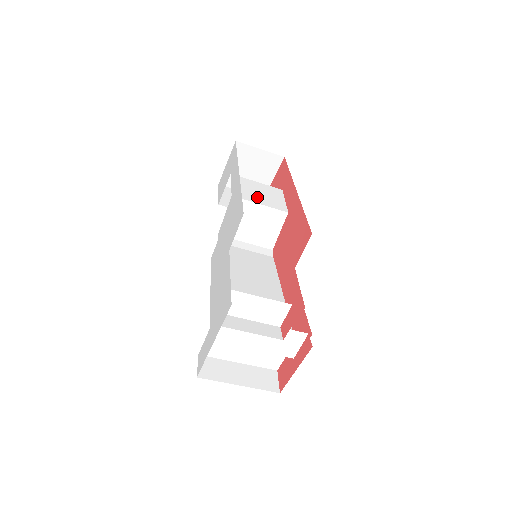
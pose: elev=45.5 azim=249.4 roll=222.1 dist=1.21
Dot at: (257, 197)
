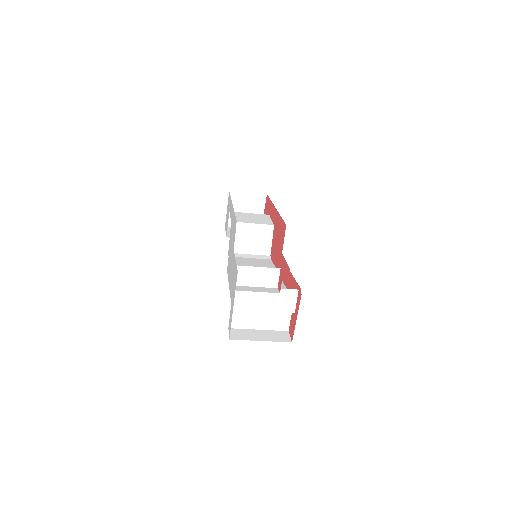
Dot at: (250, 220)
